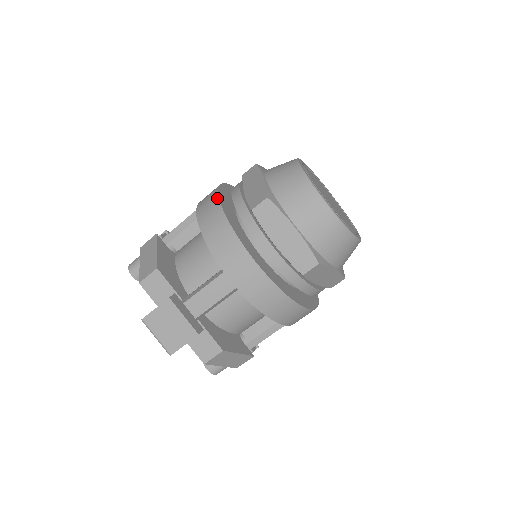
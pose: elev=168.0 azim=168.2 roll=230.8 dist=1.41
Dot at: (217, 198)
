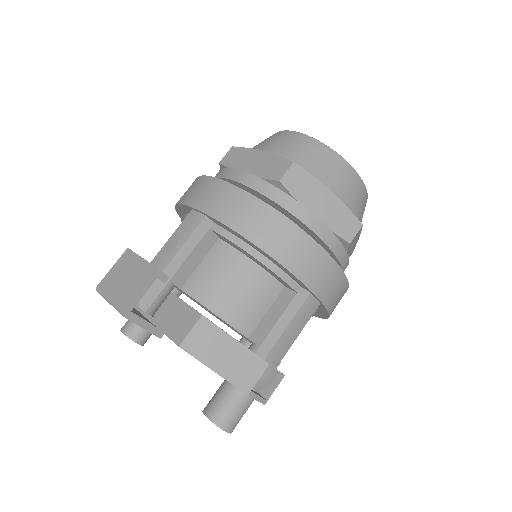
Dot at: occluded
